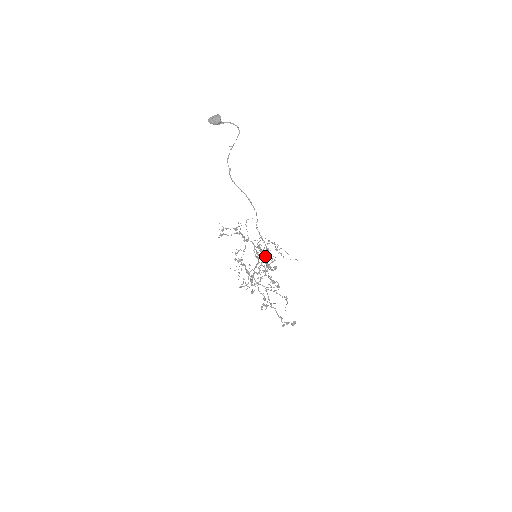
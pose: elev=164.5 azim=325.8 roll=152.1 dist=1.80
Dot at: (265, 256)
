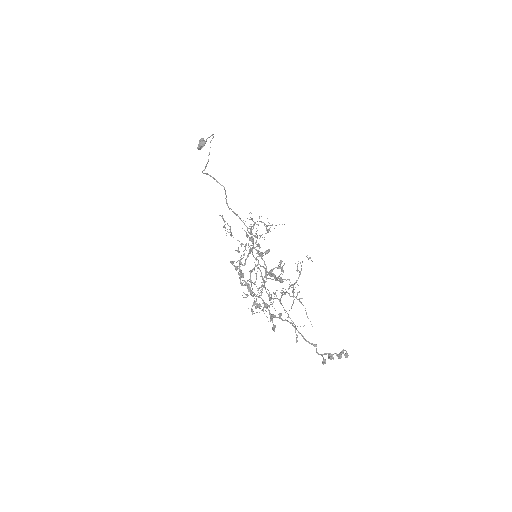
Dot at: occluded
